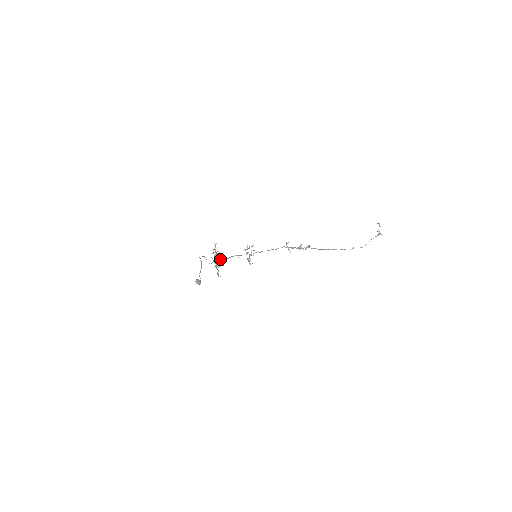
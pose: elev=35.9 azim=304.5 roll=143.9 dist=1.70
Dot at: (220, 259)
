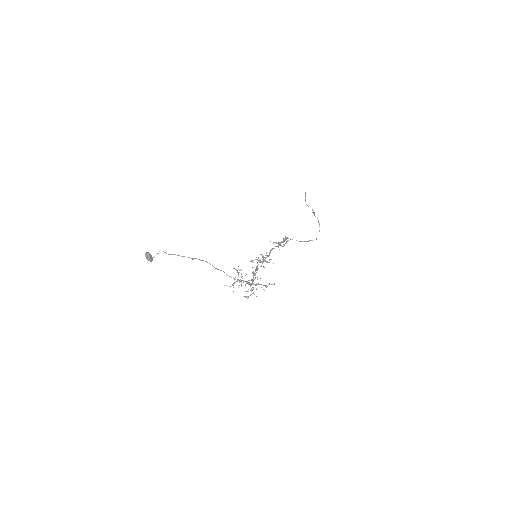
Dot at: occluded
